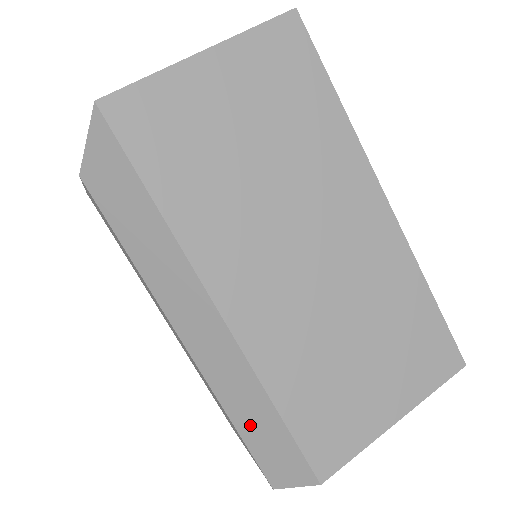
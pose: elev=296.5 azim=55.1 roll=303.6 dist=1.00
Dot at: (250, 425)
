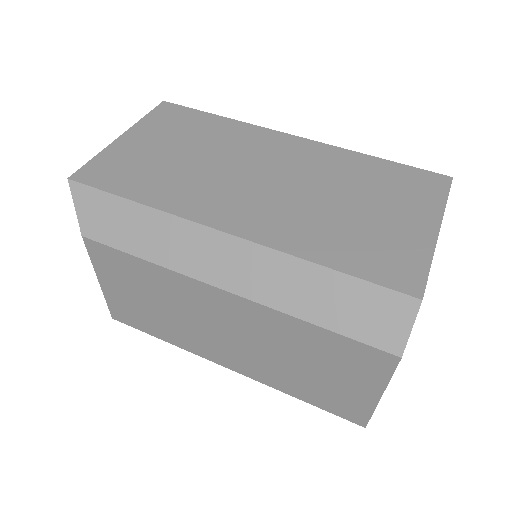
Dot at: (324, 308)
